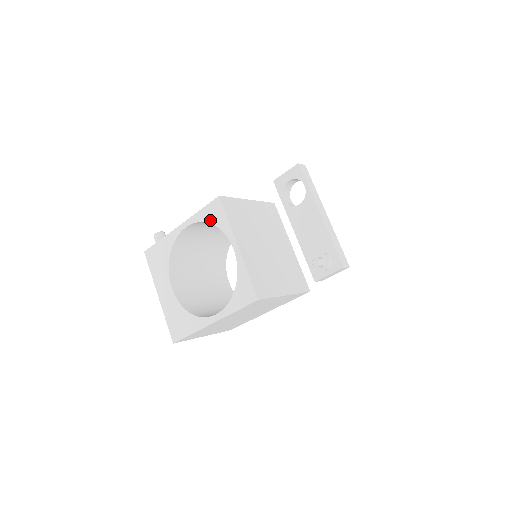
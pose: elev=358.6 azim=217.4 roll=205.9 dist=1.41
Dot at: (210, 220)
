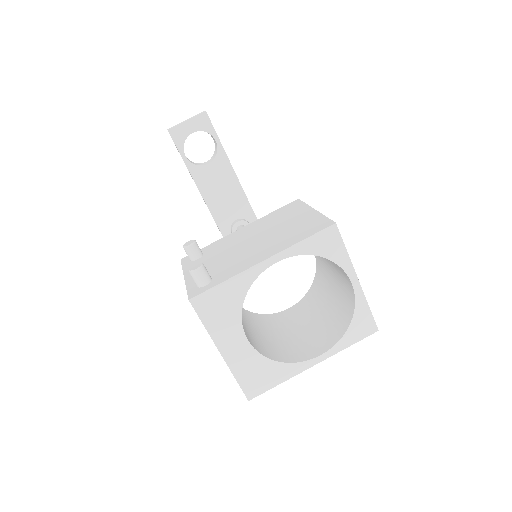
Dot at: (319, 252)
